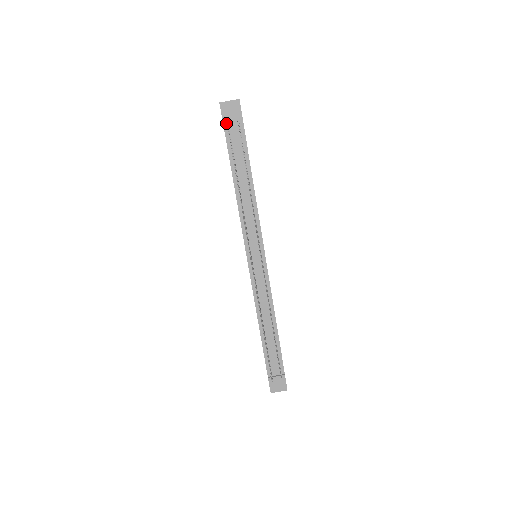
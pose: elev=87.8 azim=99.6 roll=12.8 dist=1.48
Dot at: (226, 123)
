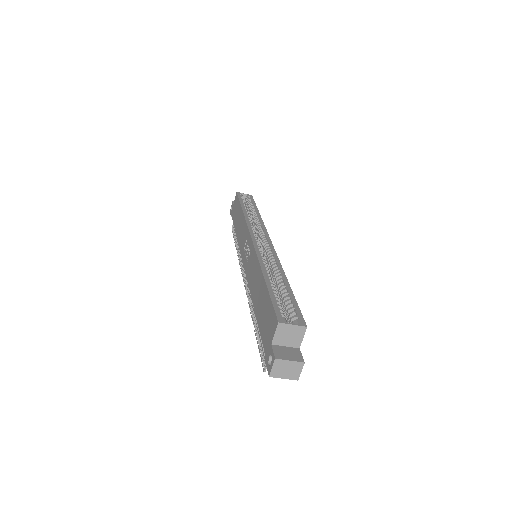
Dot at: occluded
